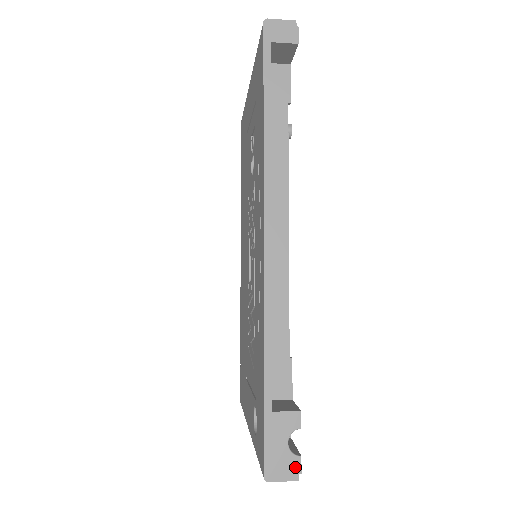
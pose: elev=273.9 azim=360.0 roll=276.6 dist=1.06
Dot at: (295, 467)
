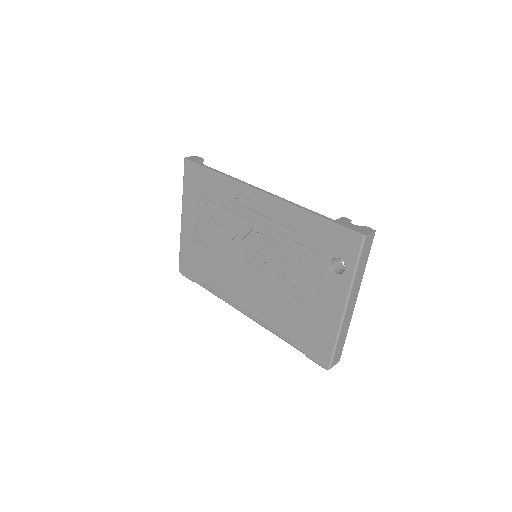
Dot at: (368, 228)
